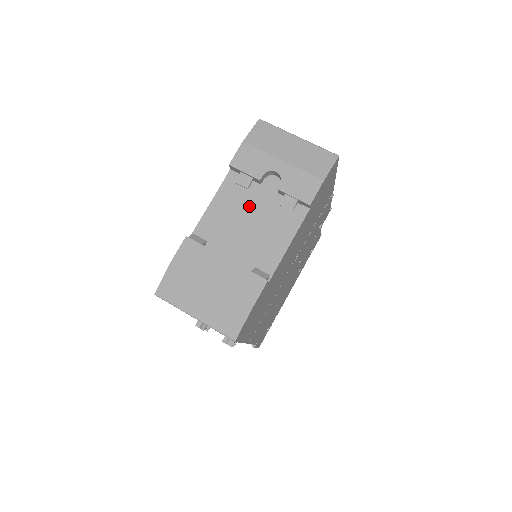
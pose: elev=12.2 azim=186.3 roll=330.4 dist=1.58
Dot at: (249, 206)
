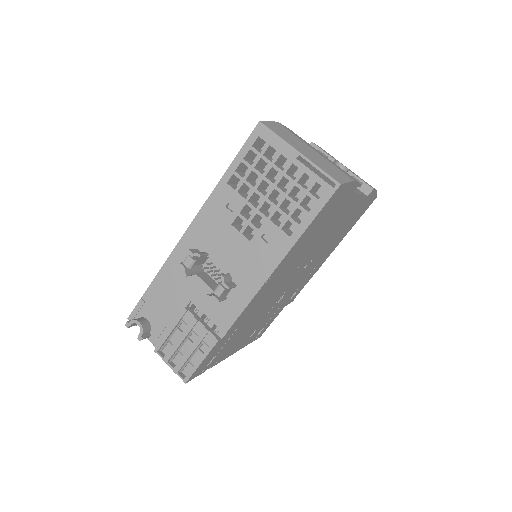
Dot at: occluded
